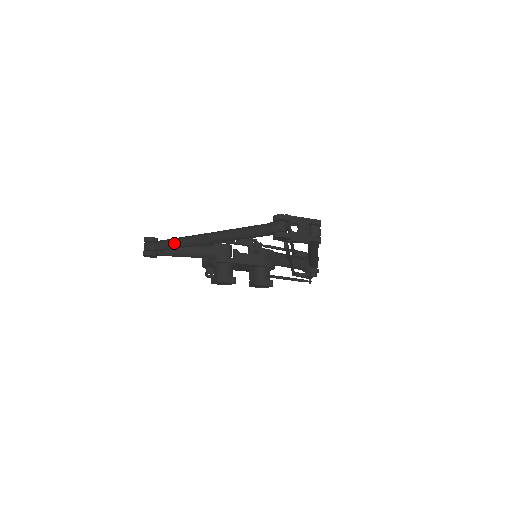
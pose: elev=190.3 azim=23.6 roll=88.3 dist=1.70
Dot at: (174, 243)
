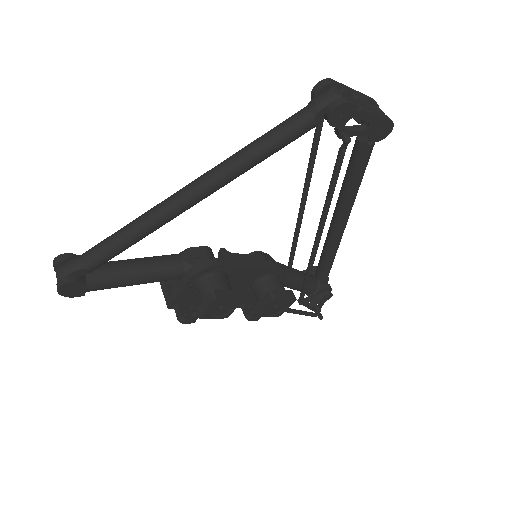
Dot at: (123, 232)
